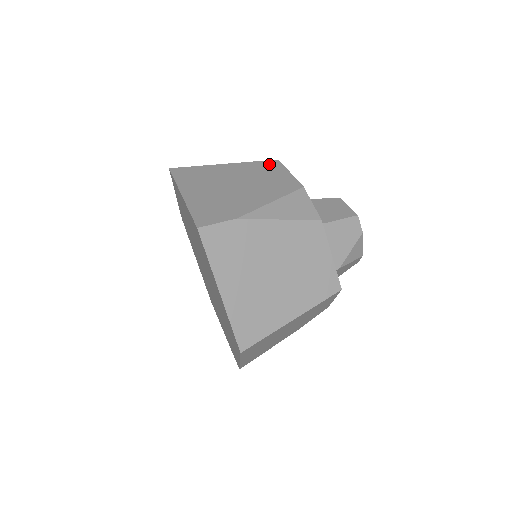
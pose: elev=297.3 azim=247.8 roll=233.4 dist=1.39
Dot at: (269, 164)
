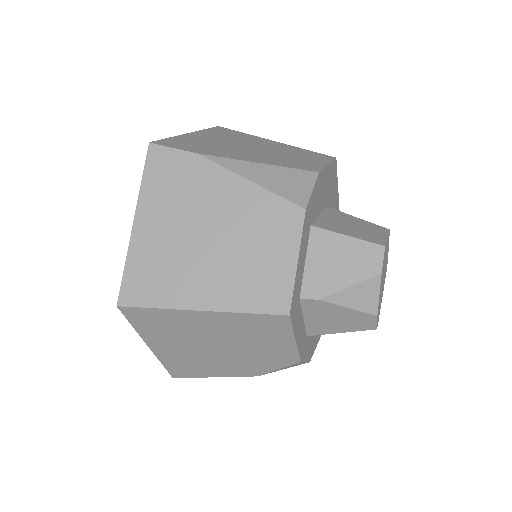
Dot at: (318, 155)
